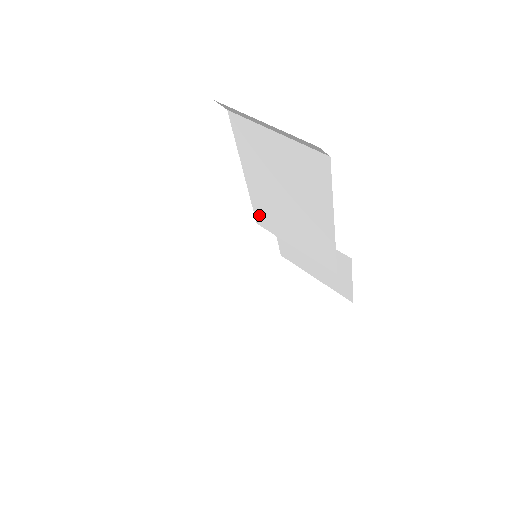
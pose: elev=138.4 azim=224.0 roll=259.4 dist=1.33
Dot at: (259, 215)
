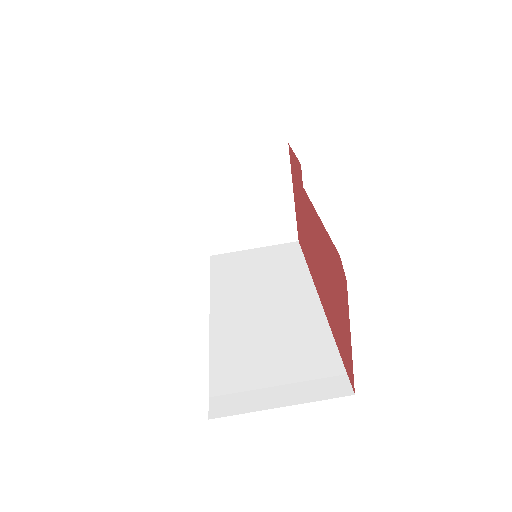
Dot at: occluded
